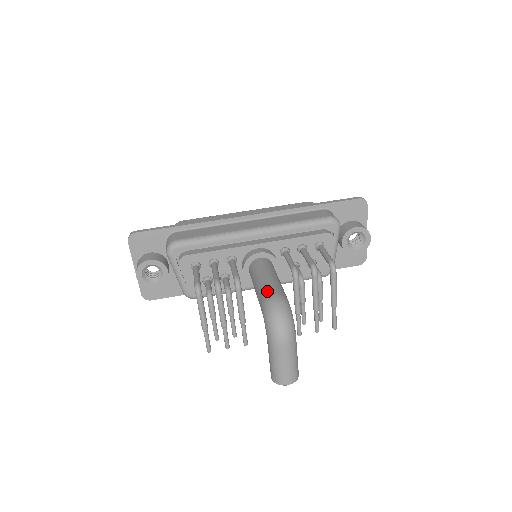
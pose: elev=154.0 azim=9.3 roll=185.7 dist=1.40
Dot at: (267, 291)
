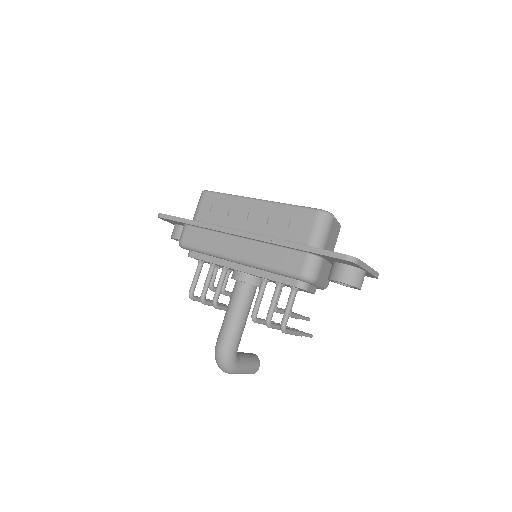
Dot at: (220, 336)
